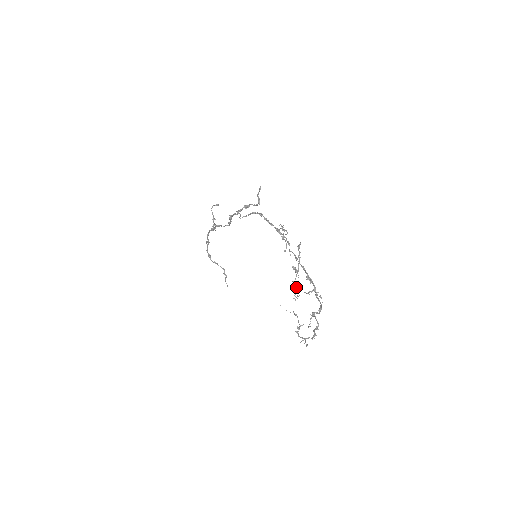
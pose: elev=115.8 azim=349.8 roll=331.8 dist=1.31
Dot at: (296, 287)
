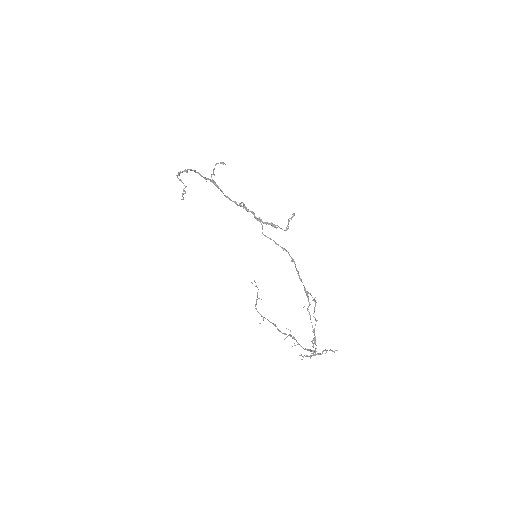
Dot at: occluded
